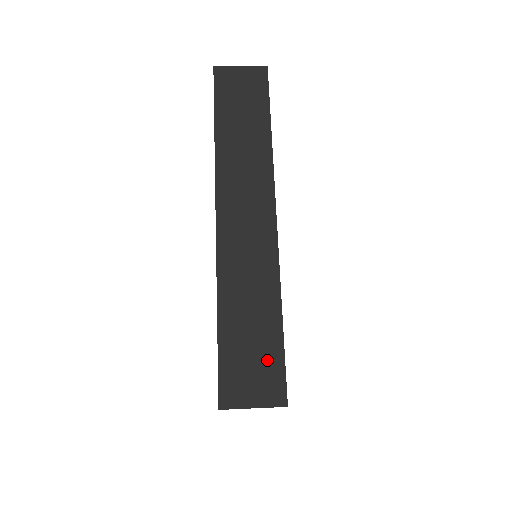
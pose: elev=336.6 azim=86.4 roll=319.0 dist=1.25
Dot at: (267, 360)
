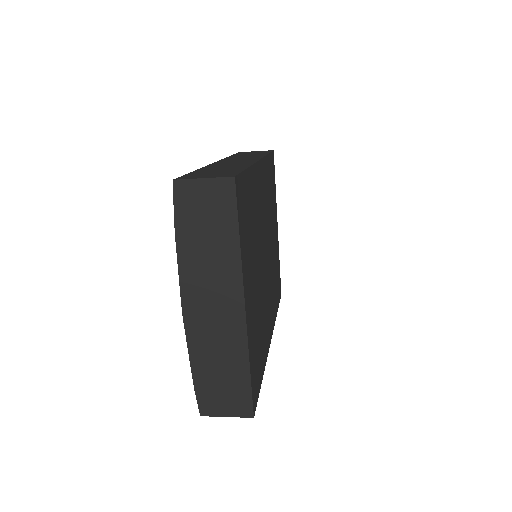
Dot at: (226, 172)
